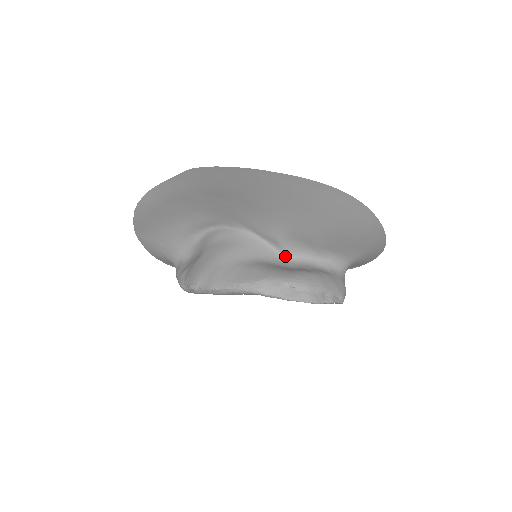
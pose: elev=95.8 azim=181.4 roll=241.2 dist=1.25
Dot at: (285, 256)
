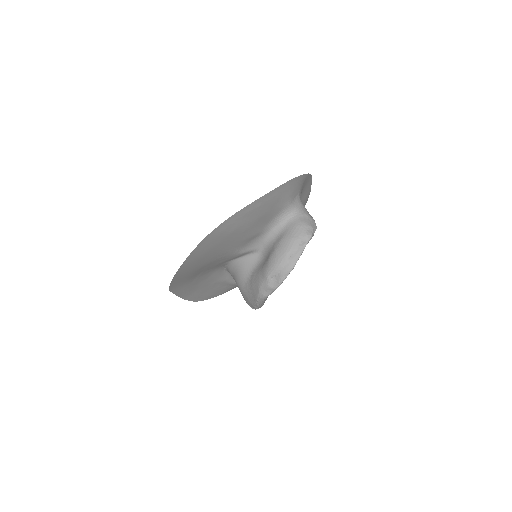
Dot at: (259, 251)
